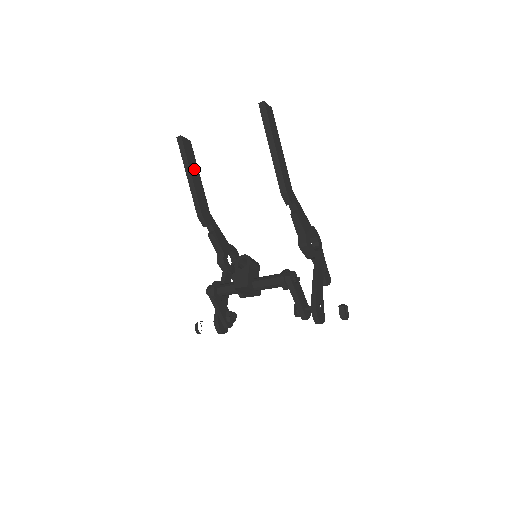
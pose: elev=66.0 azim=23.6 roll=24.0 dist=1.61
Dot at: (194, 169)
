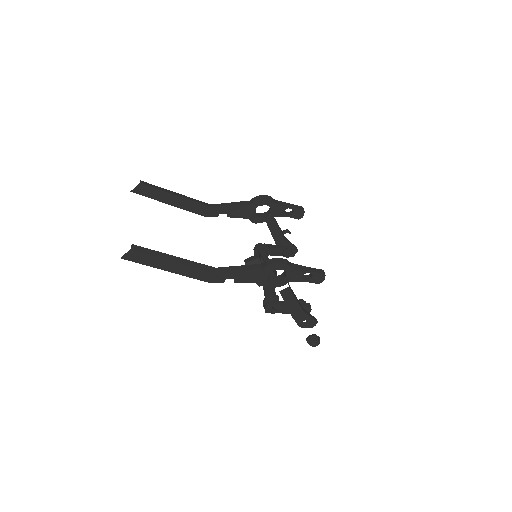
Dot at: (166, 197)
